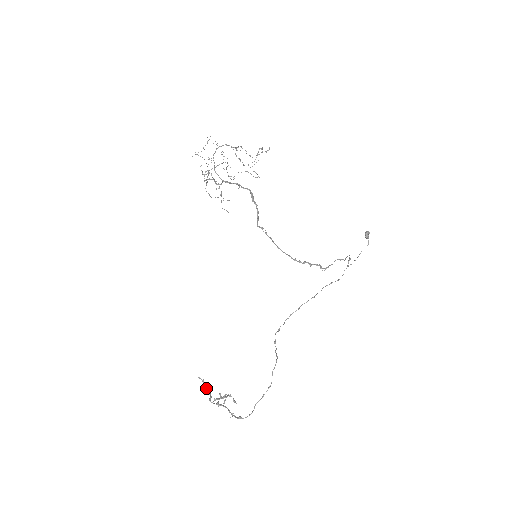
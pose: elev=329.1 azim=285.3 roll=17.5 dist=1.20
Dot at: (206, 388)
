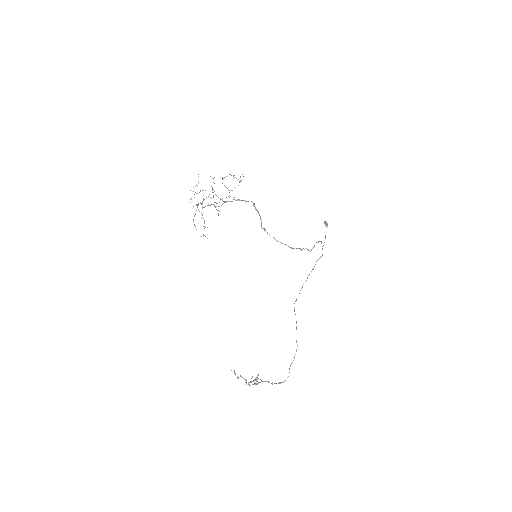
Dot at: (240, 376)
